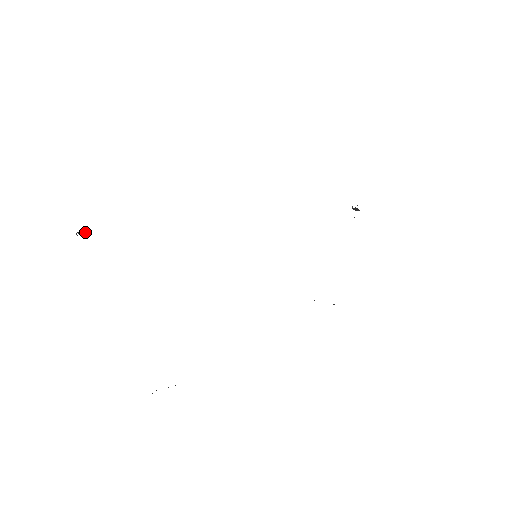
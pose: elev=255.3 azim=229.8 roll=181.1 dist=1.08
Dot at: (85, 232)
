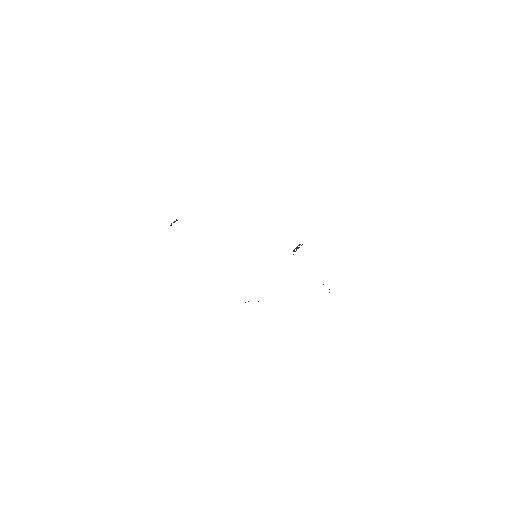
Dot at: occluded
